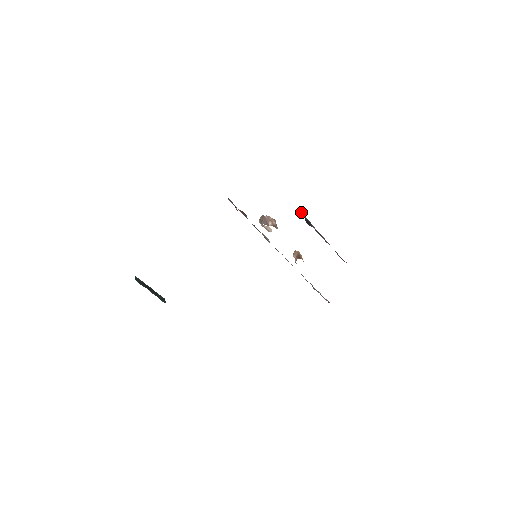
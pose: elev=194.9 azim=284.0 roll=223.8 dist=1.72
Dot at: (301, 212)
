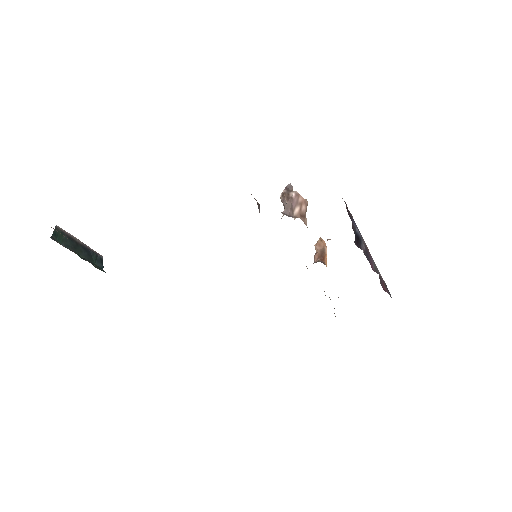
Dot at: occluded
